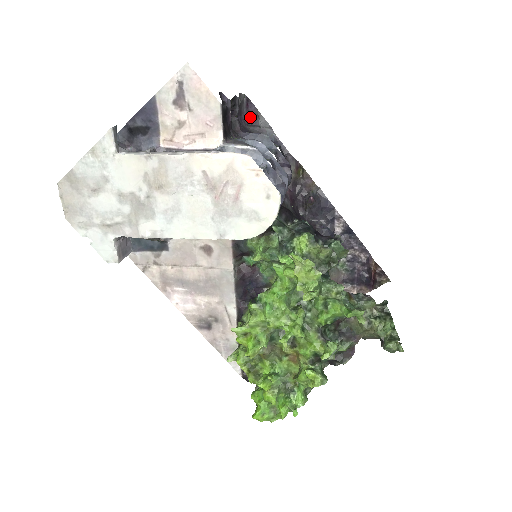
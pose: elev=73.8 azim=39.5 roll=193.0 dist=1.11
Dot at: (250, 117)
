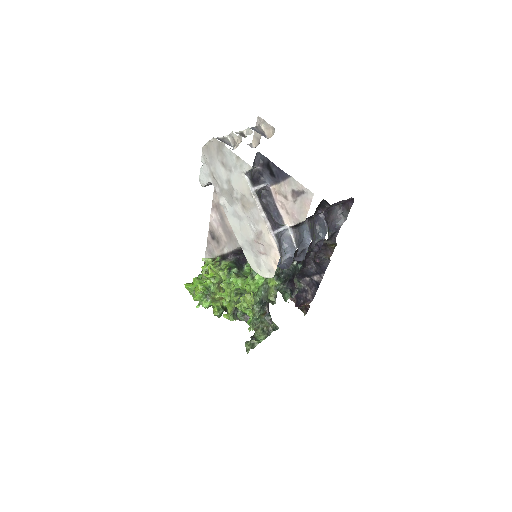
Dot at: (345, 203)
